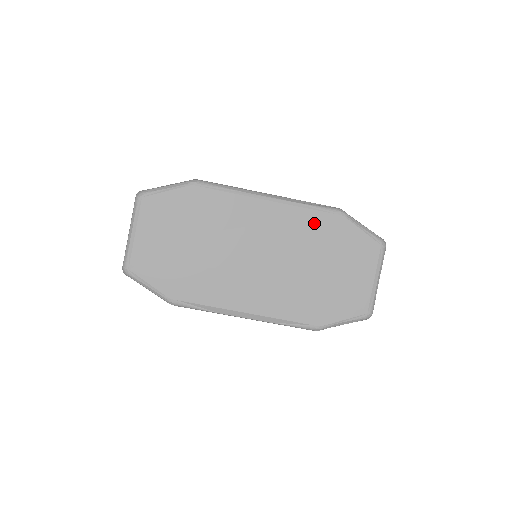
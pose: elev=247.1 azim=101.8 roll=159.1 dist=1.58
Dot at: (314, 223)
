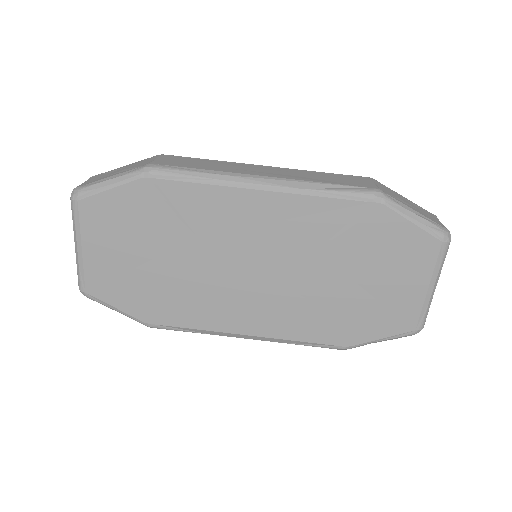
Dot at: (336, 218)
